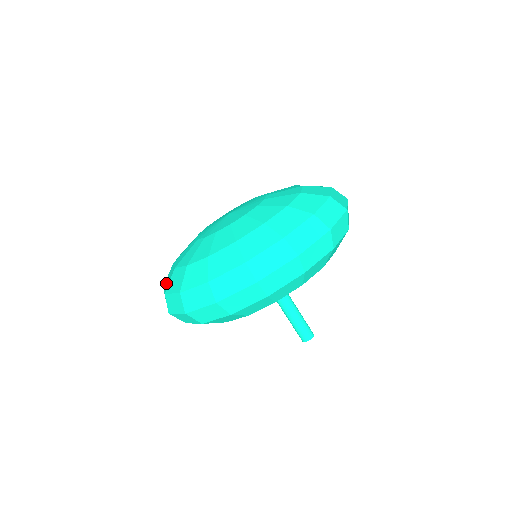
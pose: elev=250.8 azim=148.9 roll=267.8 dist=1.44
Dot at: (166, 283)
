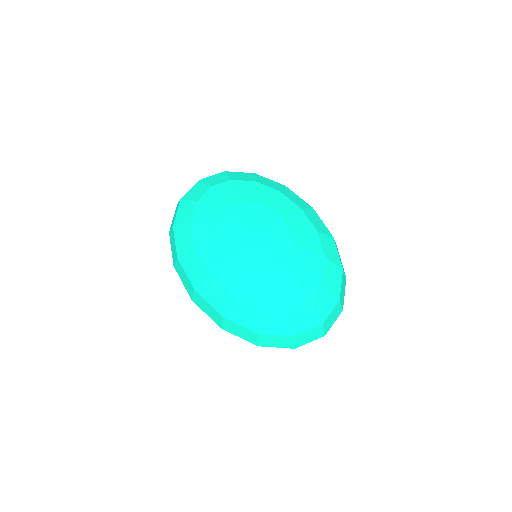
Dot at: (194, 190)
